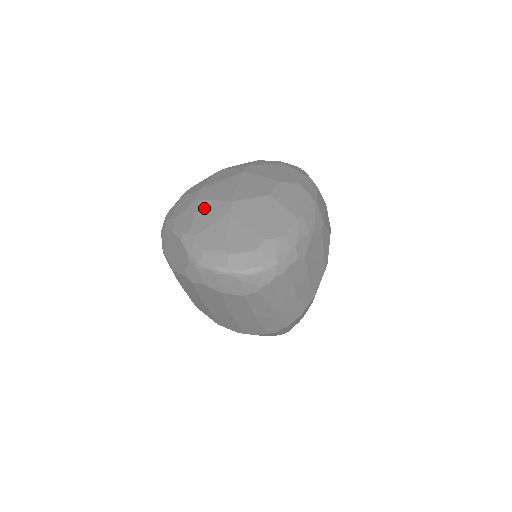
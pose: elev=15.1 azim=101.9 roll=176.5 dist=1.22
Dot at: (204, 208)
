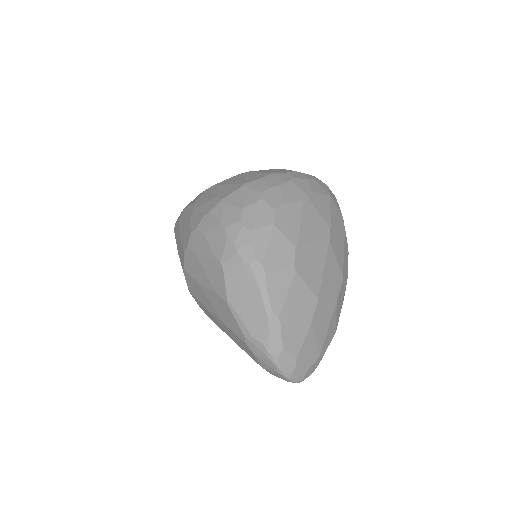
Dot at: (297, 290)
